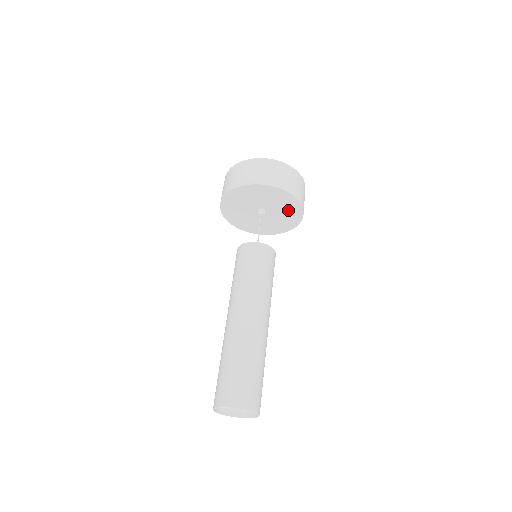
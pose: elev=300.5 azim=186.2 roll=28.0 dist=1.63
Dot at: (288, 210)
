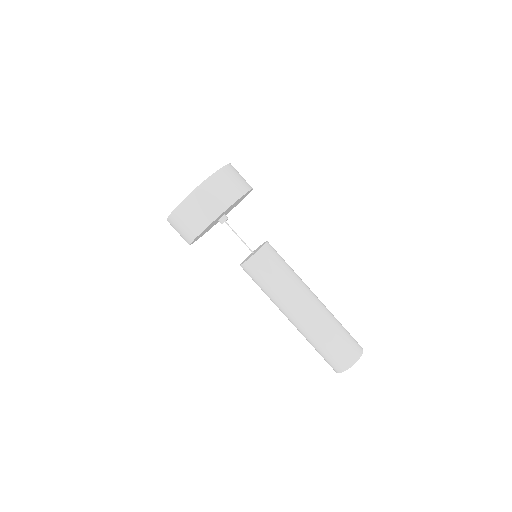
Dot at: occluded
